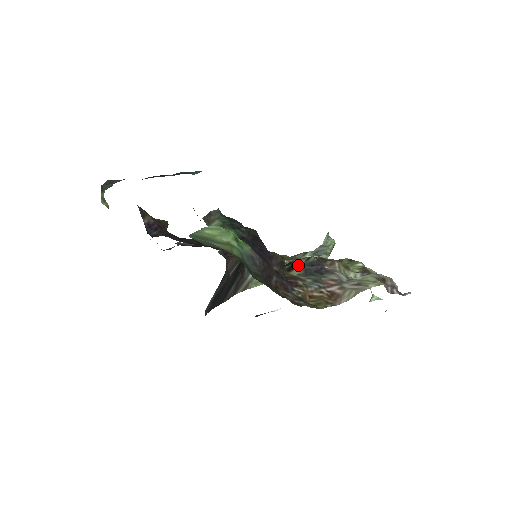
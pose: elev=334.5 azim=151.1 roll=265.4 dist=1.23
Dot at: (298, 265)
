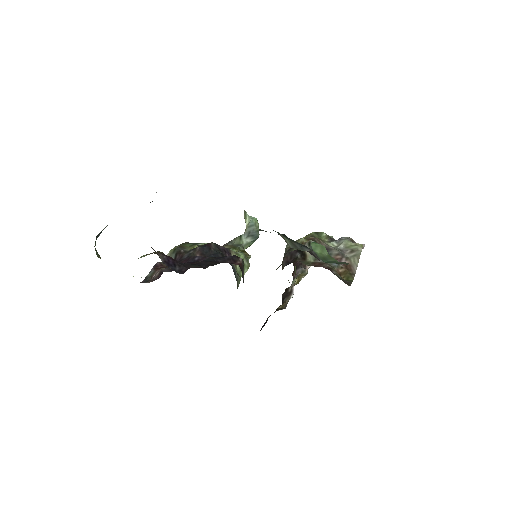
Dot at: (307, 252)
